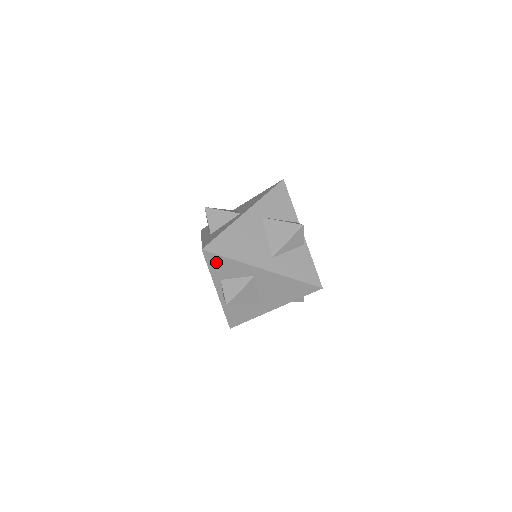
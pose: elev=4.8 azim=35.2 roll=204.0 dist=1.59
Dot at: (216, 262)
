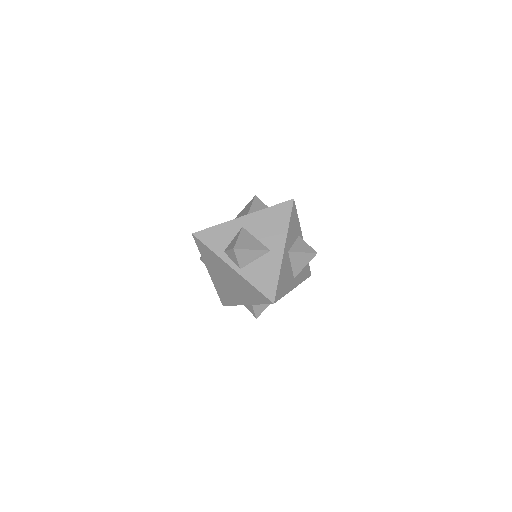
Dot at: (209, 237)
